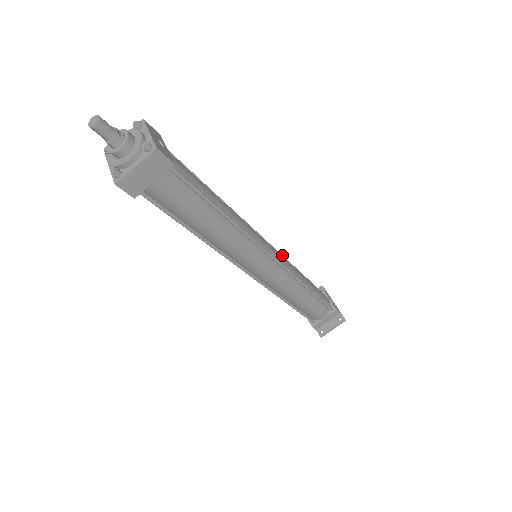
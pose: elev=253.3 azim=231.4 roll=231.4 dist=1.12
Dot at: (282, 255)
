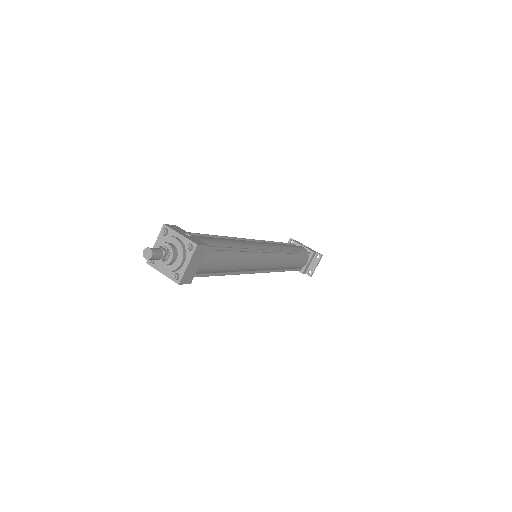
Dot at: (266, 241)
